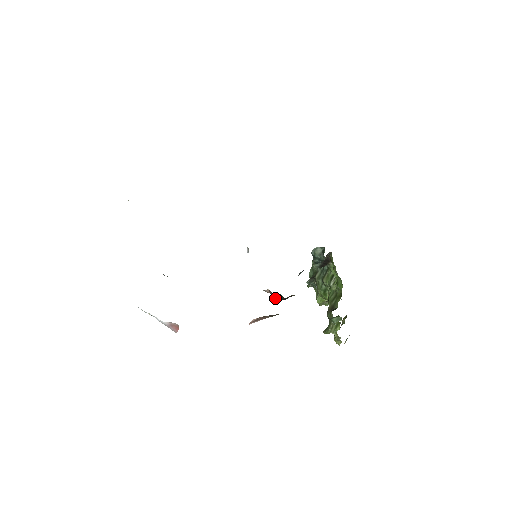
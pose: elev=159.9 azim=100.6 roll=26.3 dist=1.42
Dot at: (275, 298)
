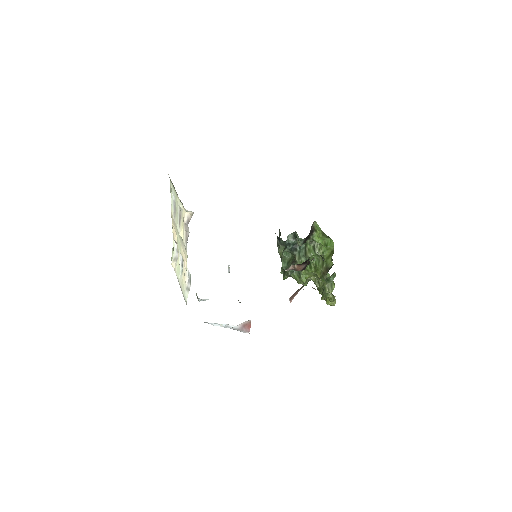
Dot at: occluded
